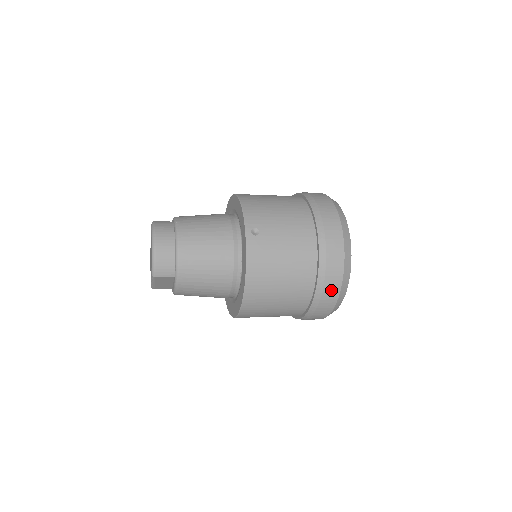
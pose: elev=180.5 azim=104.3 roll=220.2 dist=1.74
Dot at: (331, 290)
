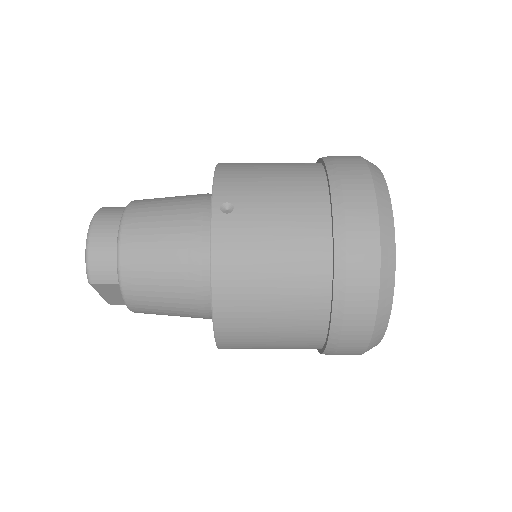
Dot at: (360, 303)
